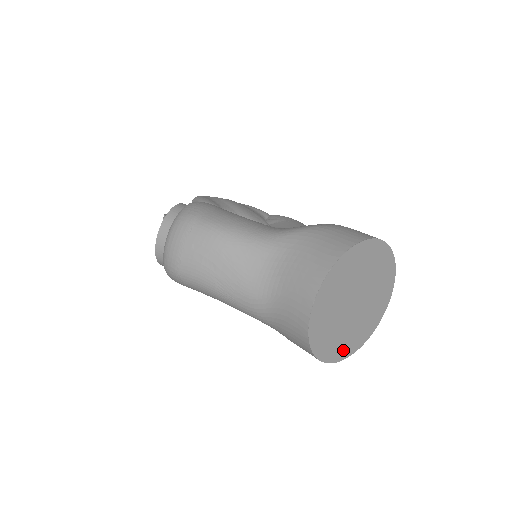
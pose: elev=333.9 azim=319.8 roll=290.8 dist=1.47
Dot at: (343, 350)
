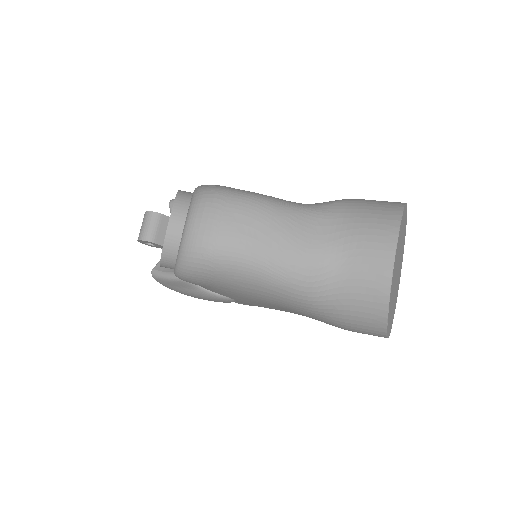
Dot at: (390, 325)
